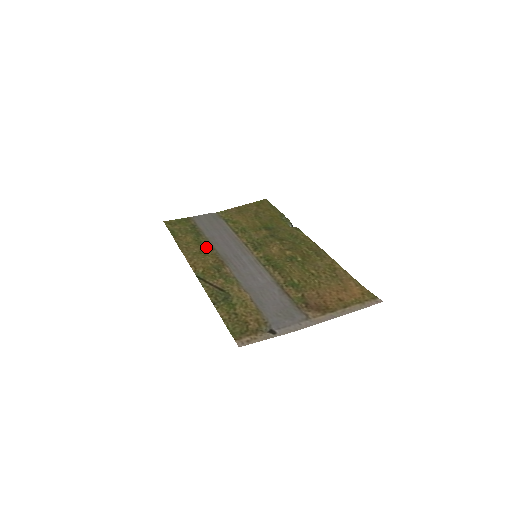
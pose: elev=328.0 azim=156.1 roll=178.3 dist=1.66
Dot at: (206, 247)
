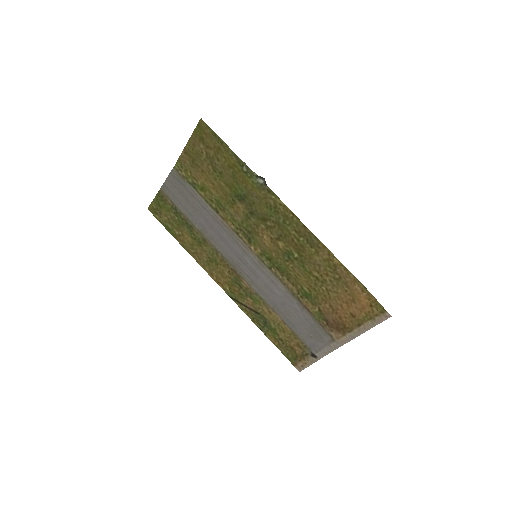
Dot at: (209, 249)
